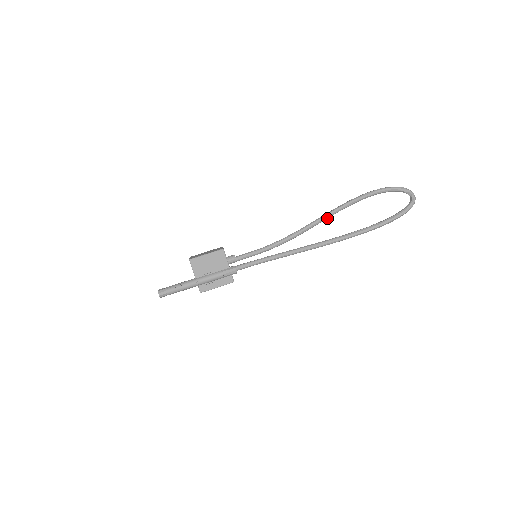
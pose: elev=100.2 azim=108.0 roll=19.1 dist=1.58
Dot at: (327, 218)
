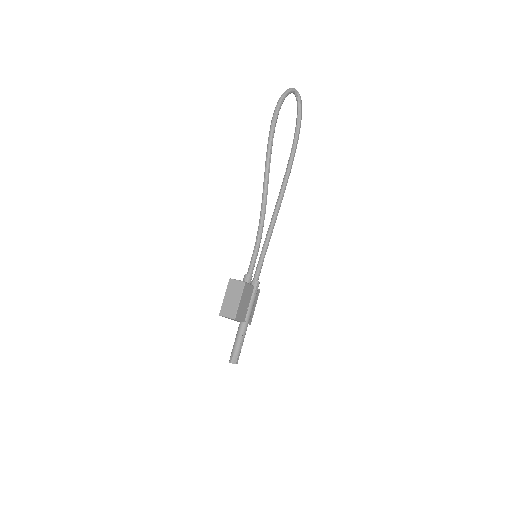
Dot at: (269, 172)
